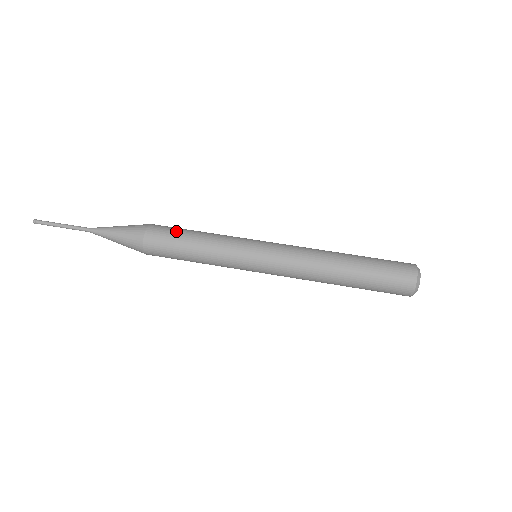
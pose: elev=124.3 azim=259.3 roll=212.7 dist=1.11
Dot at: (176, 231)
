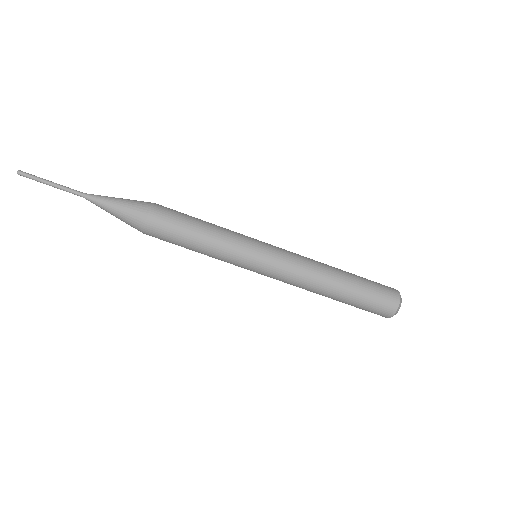
Dot at: (178, 226)
